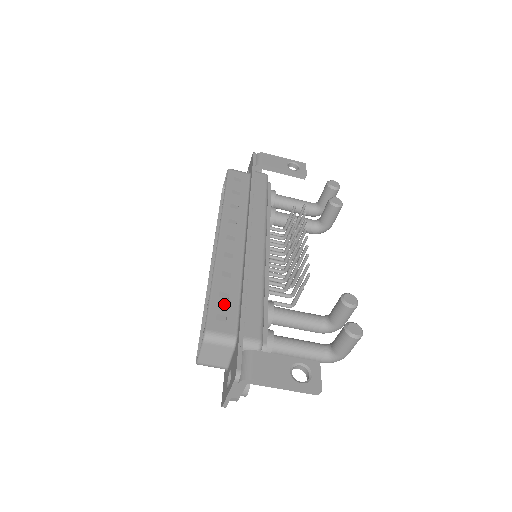
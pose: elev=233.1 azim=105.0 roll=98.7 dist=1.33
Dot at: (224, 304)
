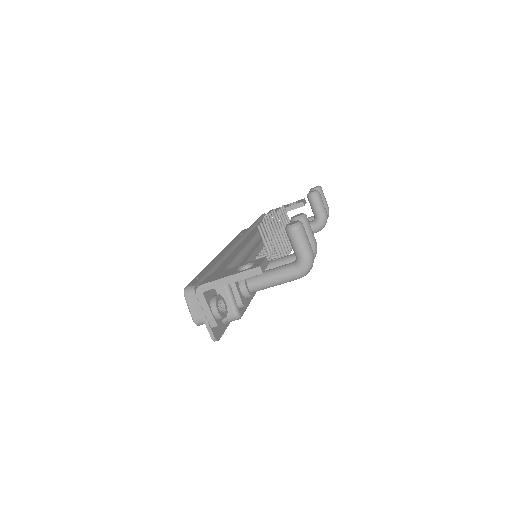
Dot at: occluded
